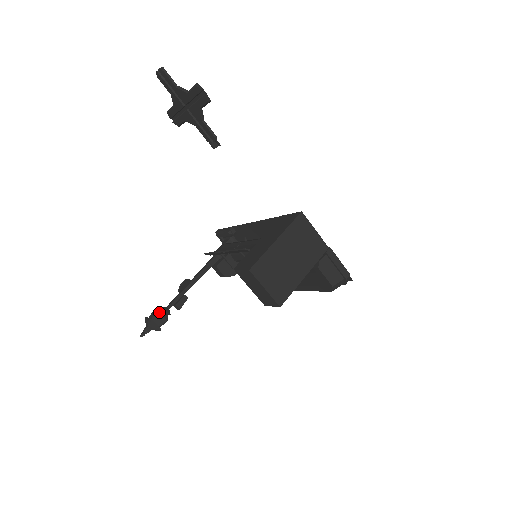
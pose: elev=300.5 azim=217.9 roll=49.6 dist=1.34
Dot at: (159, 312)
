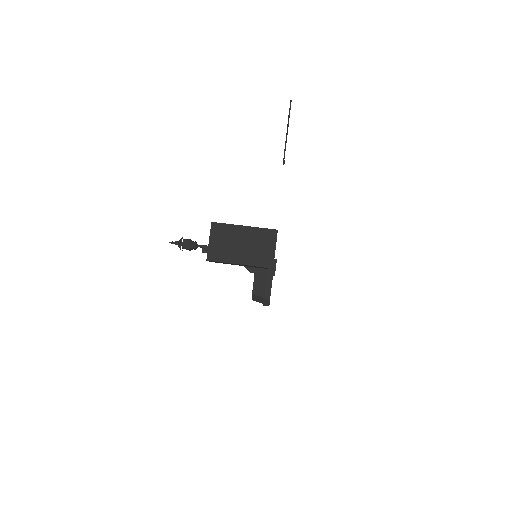
Dot at: (190, 240)
